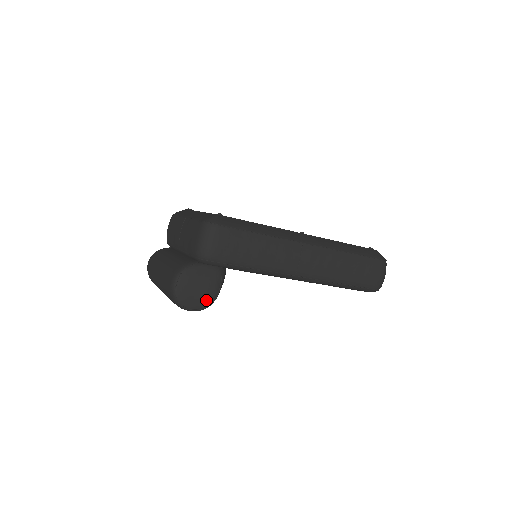
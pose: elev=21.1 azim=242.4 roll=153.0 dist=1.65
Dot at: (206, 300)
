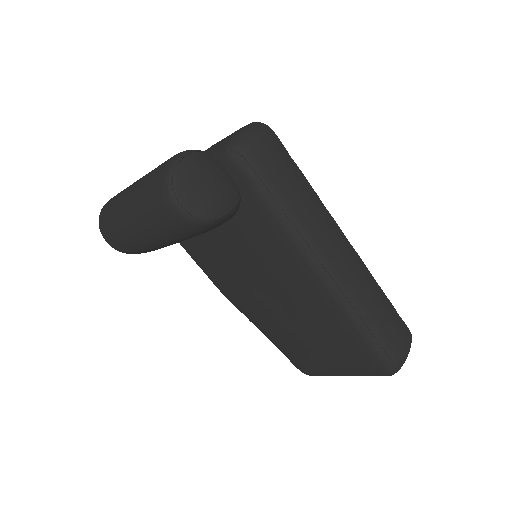
Dot at: (206, 208)
